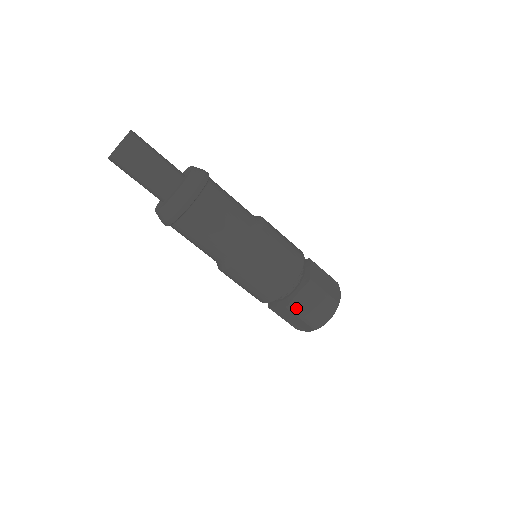
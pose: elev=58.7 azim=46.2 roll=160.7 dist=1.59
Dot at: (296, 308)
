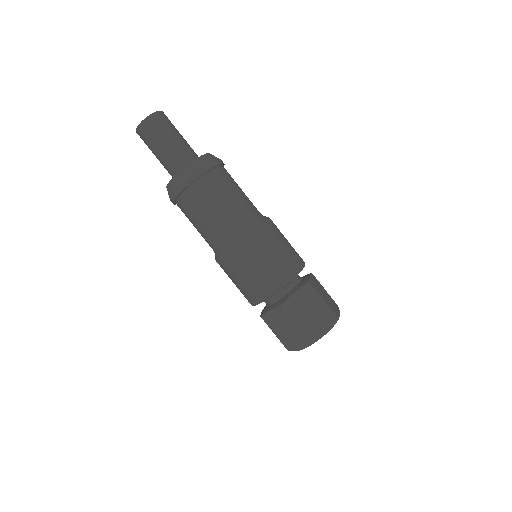
Dot at: (290, 310)
